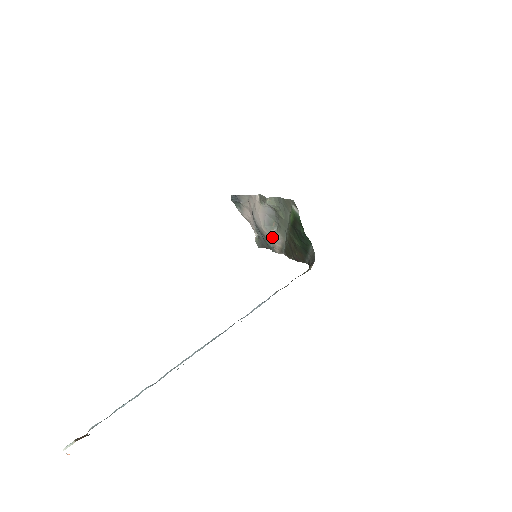
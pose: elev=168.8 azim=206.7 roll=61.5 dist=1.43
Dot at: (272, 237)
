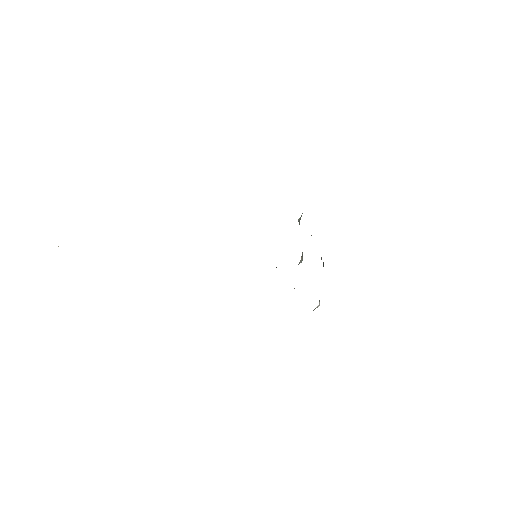
Dot at: occluded
